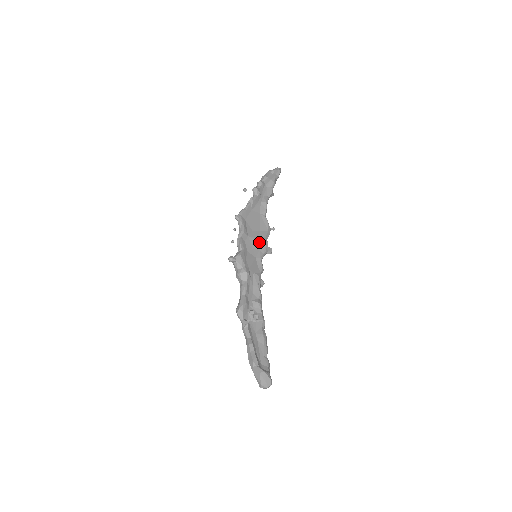
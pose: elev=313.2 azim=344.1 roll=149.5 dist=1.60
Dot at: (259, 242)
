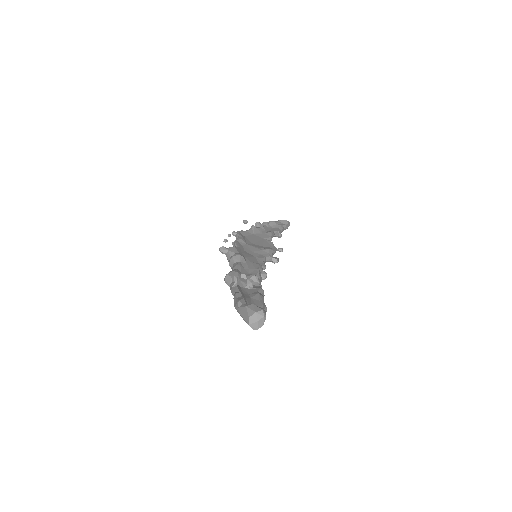
Dot at: (261, 250)
